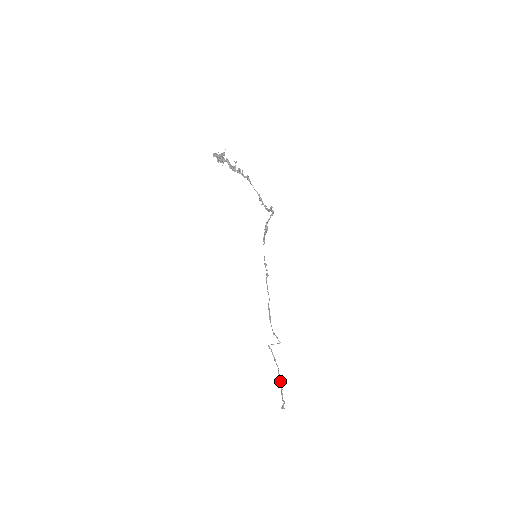
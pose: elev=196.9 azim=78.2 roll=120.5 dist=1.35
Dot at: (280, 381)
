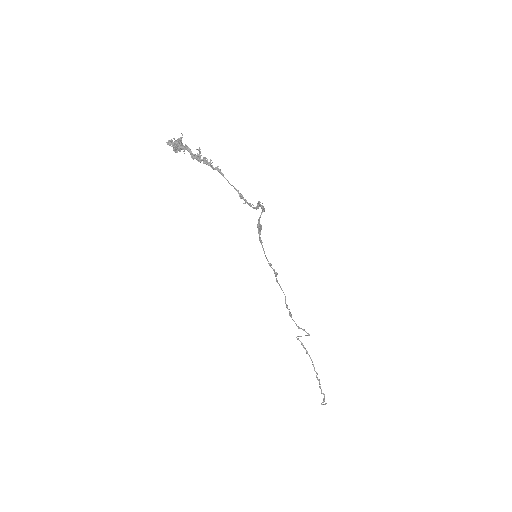
Dot at: occluded
